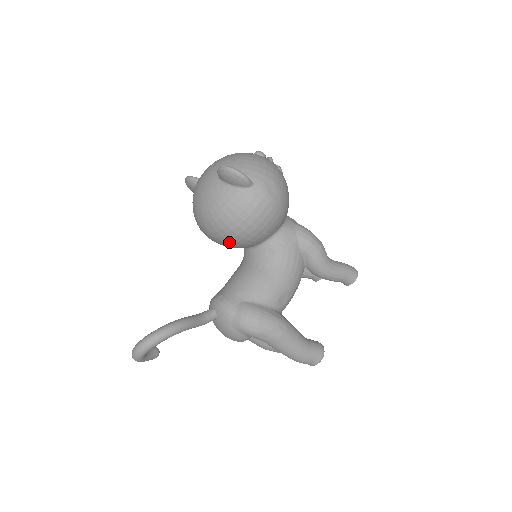
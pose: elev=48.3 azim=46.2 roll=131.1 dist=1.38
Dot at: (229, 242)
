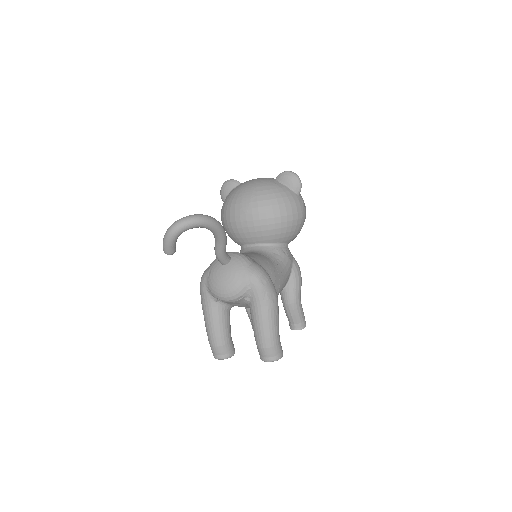
Dot at: (259, 222)
